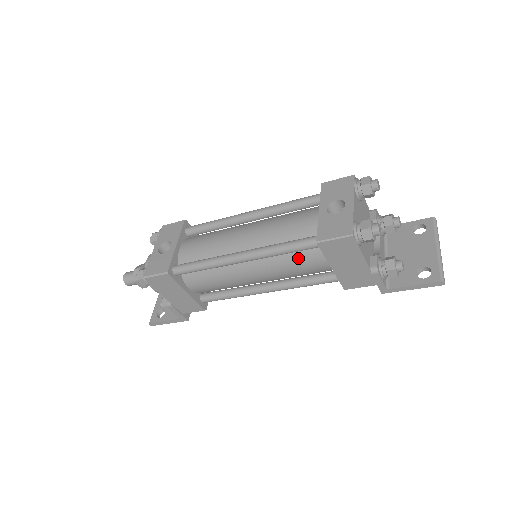
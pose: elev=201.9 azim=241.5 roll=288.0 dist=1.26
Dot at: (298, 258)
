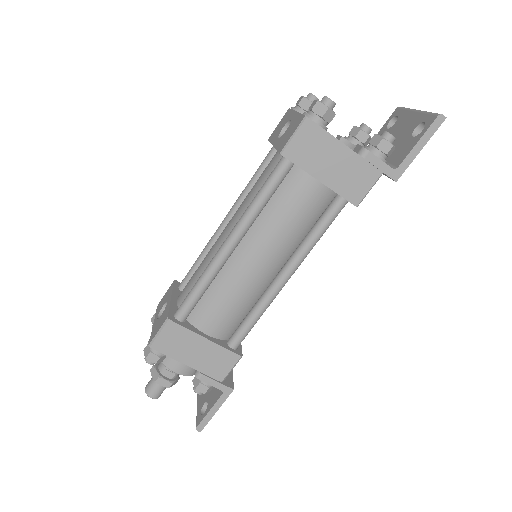
Dot at: (283, 201)
